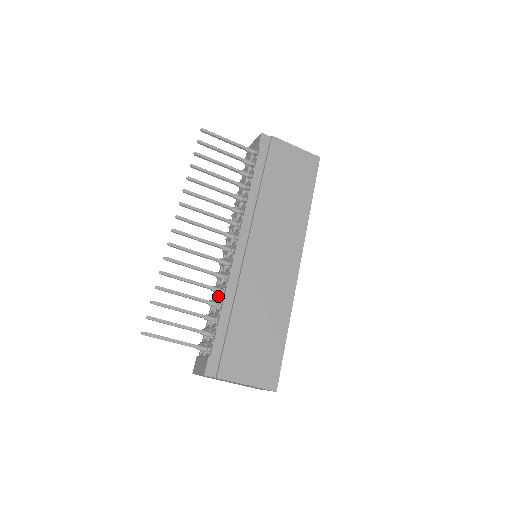
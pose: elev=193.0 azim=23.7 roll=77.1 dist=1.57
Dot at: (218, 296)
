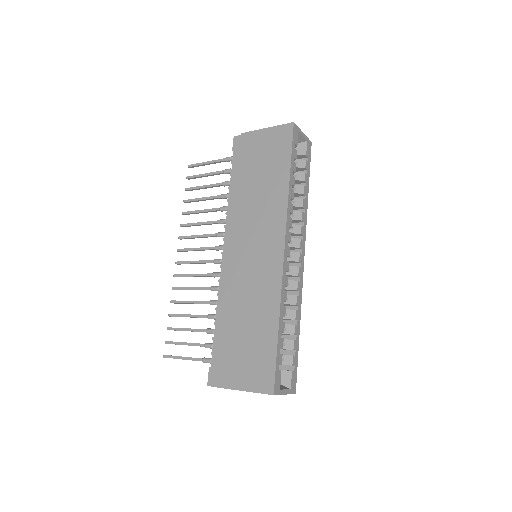
Dot at: occluded
